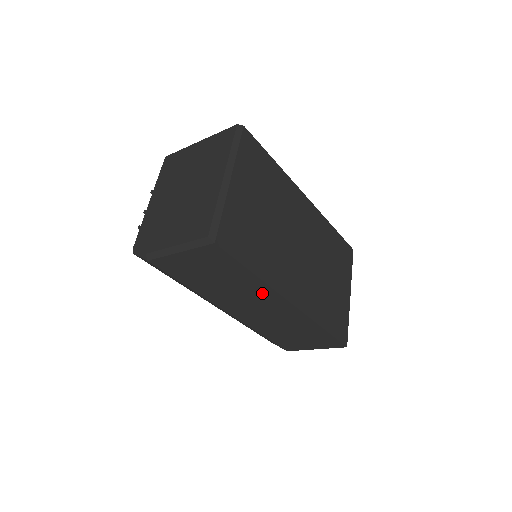
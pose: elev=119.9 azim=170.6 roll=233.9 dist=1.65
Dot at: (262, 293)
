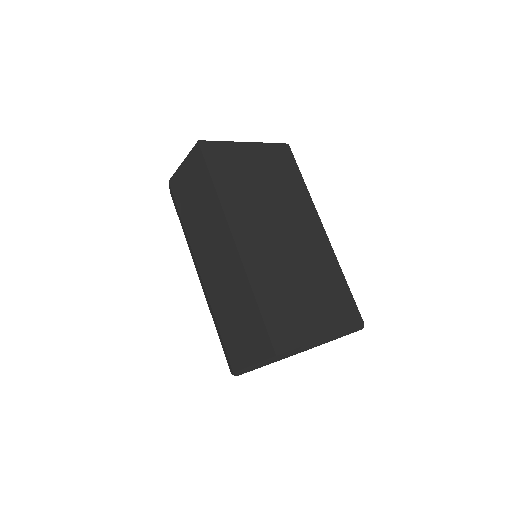
Dot at: (218, 222)
